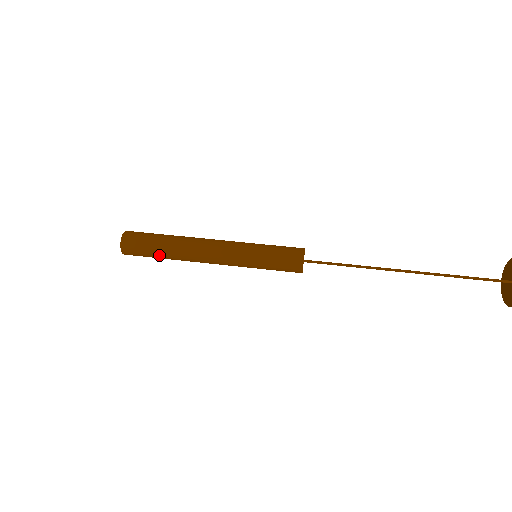
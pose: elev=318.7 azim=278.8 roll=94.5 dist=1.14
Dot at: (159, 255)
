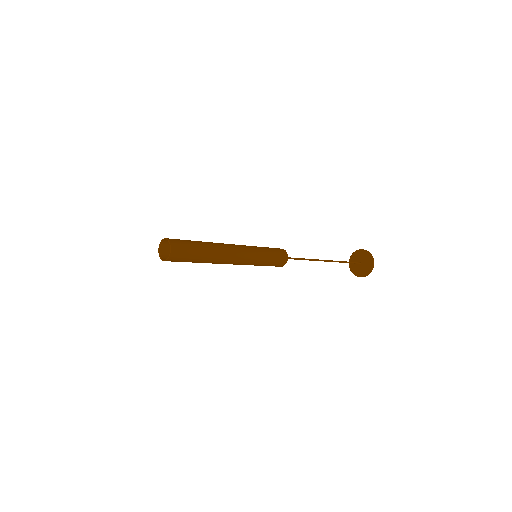
Dot at: (201, 251)
